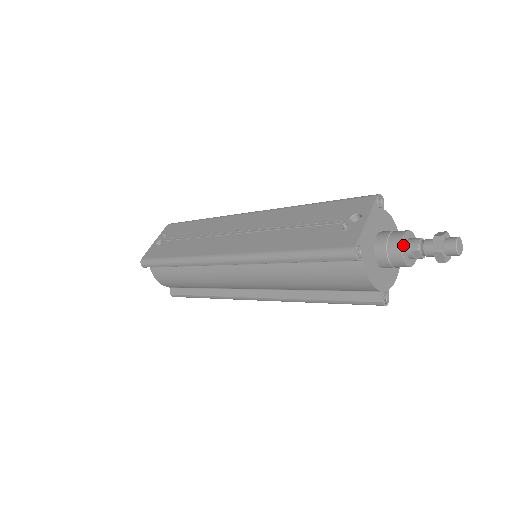
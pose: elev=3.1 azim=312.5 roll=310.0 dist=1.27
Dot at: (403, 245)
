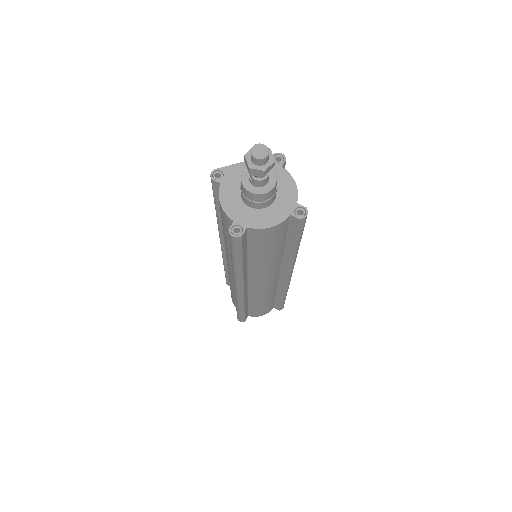
Dot at: (247, 170)
